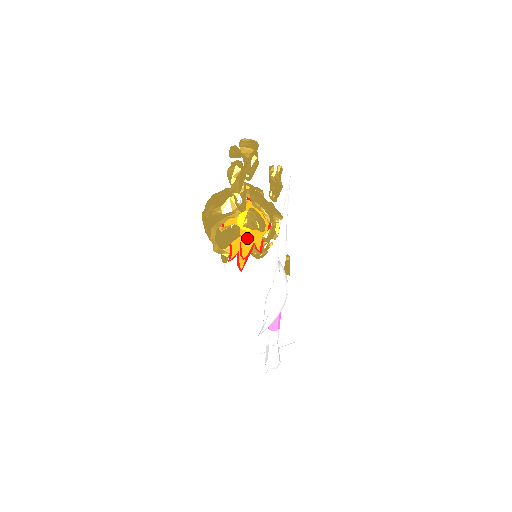
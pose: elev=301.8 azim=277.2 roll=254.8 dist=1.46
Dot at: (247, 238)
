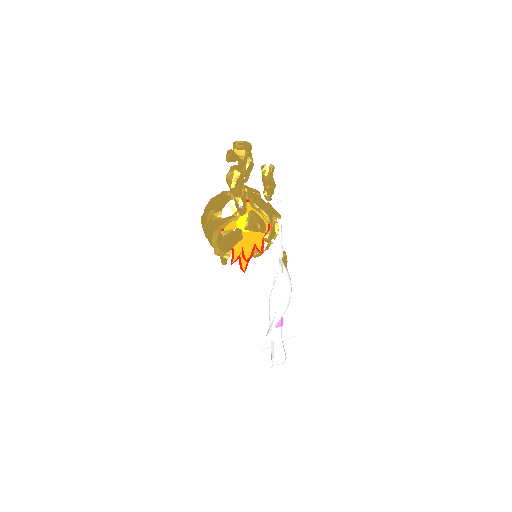
Dot at: (246, 239)
